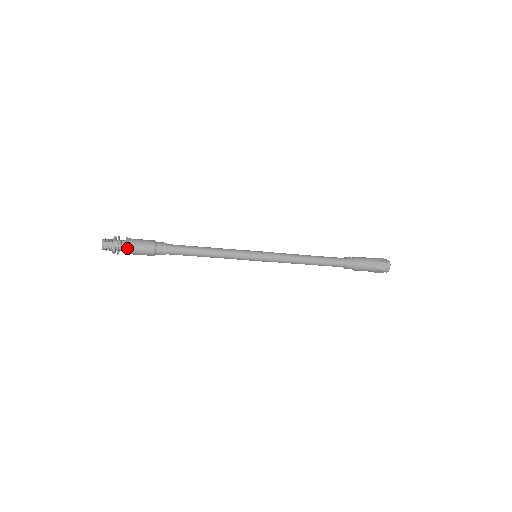
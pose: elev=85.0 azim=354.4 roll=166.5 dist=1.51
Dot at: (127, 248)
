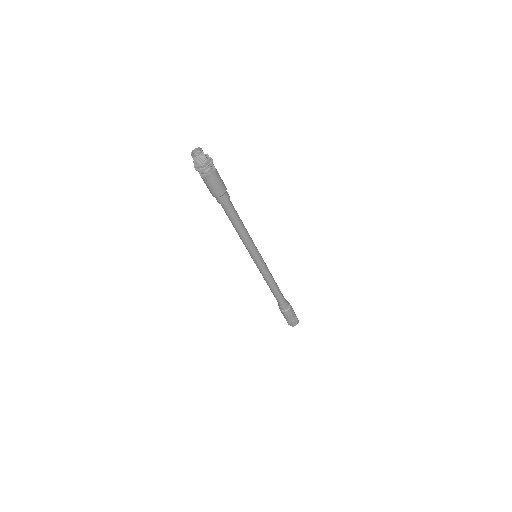
Dot at: (215, 168)
